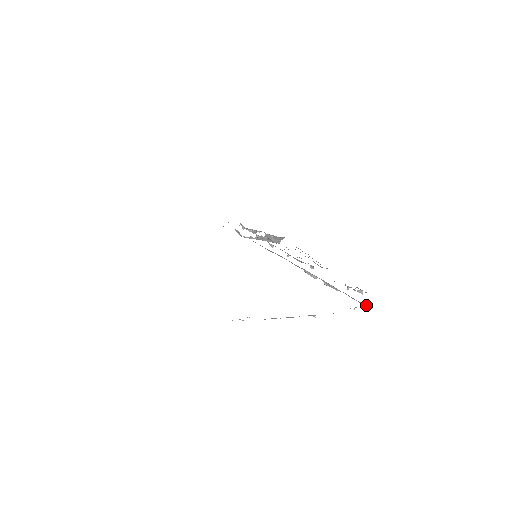
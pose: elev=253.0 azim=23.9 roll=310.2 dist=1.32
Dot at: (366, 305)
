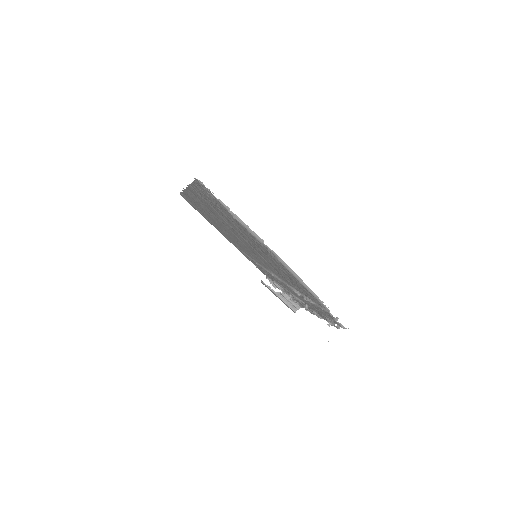
Dot at: (329, 310)
